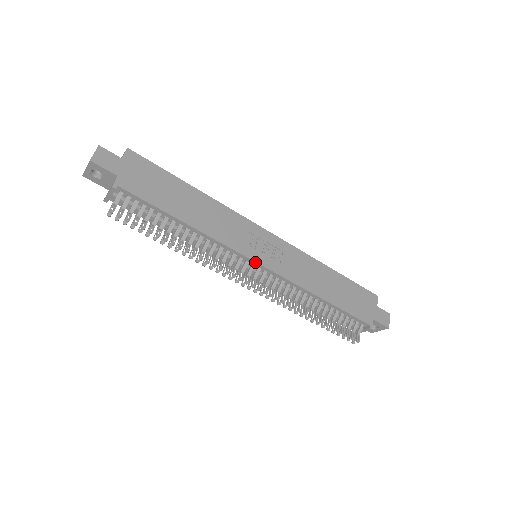
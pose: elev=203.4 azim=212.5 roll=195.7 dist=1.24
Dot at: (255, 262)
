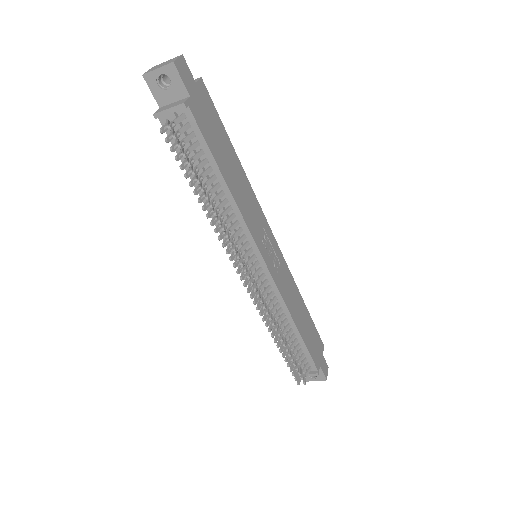
Dot at: (263, 260)
